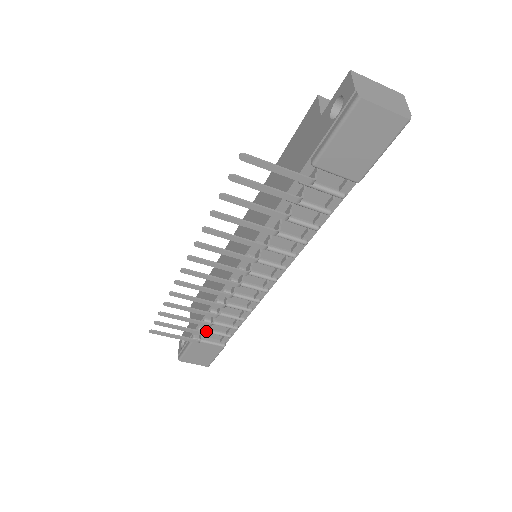
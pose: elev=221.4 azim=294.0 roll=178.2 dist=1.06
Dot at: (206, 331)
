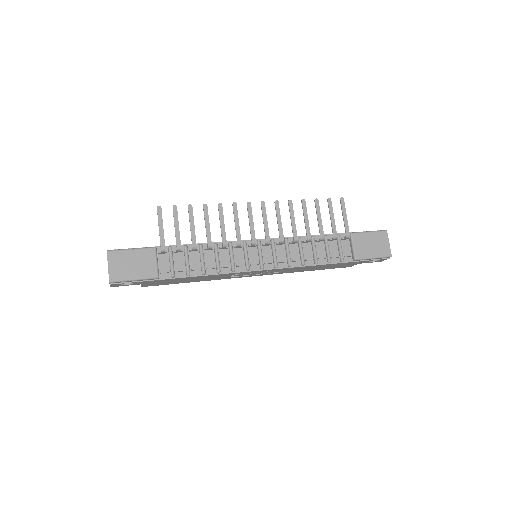
Dot at: occluded
